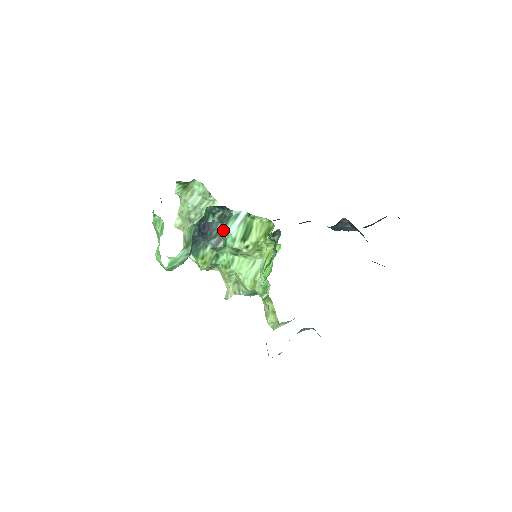
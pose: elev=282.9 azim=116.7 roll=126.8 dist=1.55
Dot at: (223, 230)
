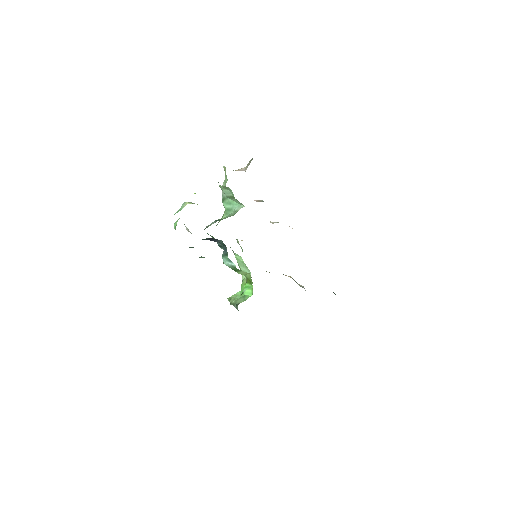
Dot at: occluded
